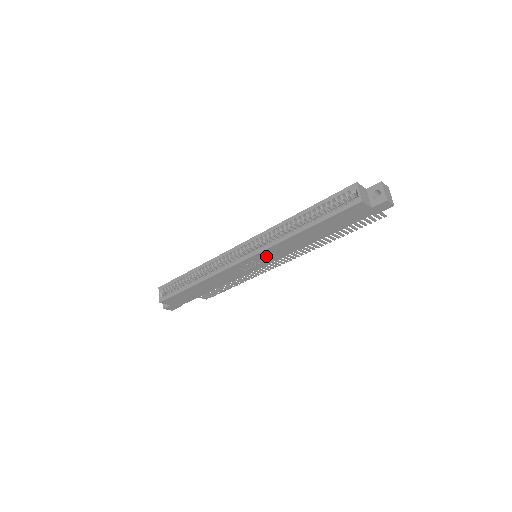
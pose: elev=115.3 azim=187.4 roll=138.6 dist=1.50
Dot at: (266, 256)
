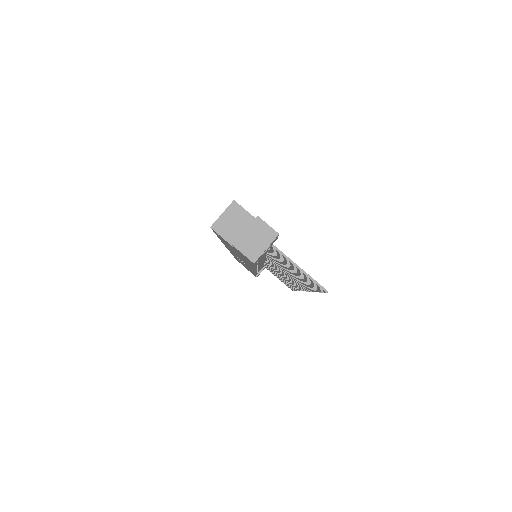
Dot at: occluded
